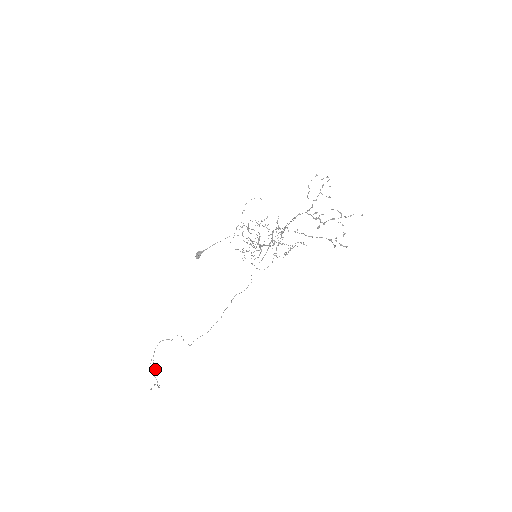
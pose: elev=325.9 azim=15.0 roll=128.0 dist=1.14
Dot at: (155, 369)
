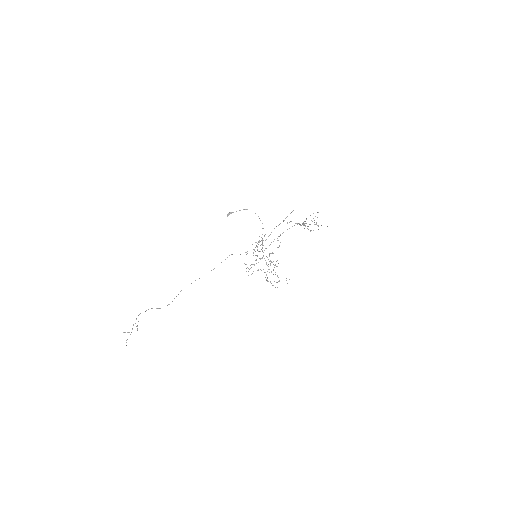
Dot at: (136, 326)
